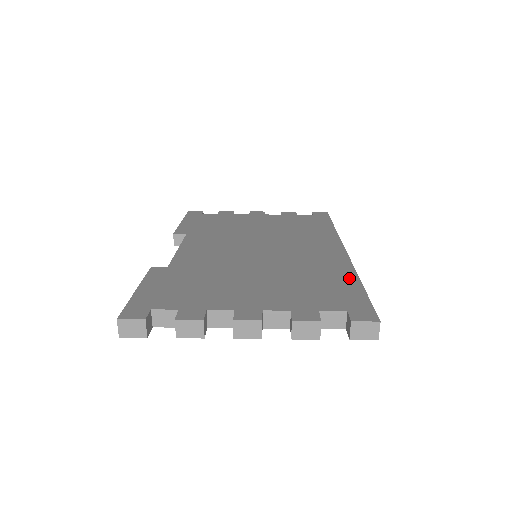
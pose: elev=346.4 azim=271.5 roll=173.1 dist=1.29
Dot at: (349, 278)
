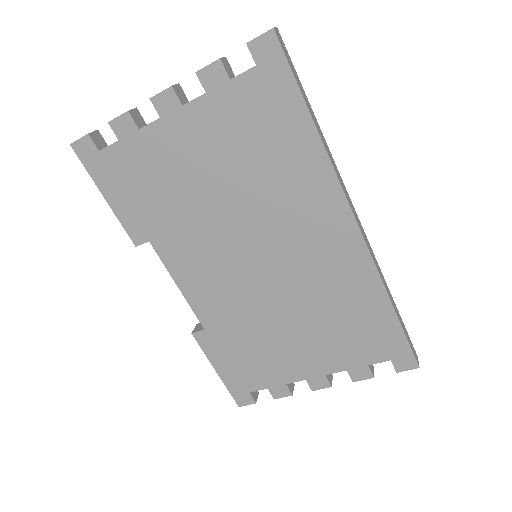
Dot at: occluded
